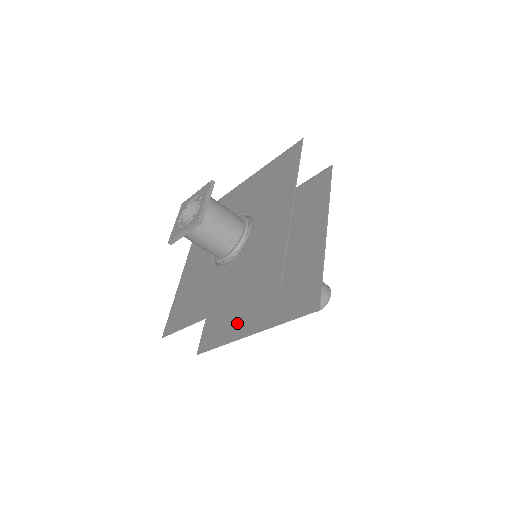
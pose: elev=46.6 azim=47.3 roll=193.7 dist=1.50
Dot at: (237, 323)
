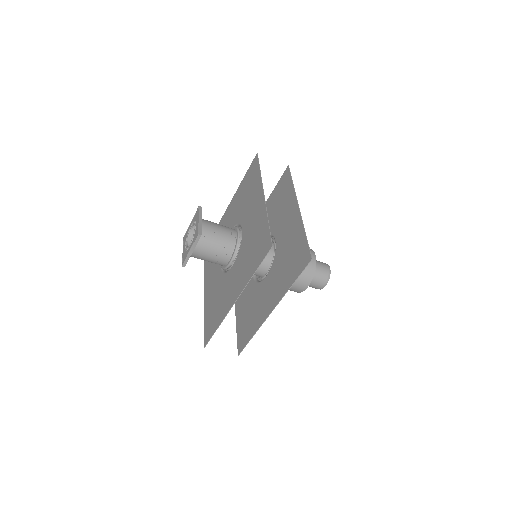
Dot at: (259, 311)
